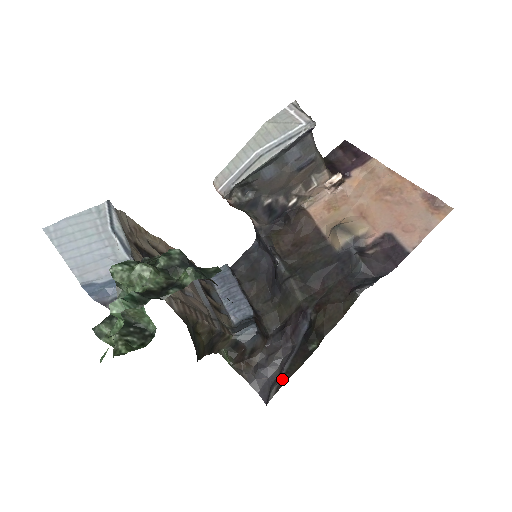
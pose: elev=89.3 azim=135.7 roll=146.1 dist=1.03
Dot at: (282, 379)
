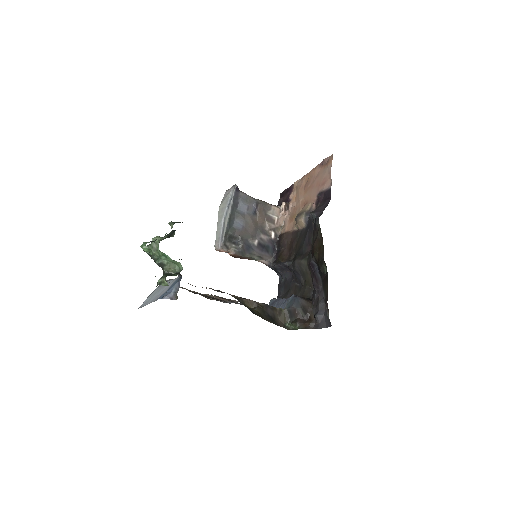
Dot at: (325, 302)
